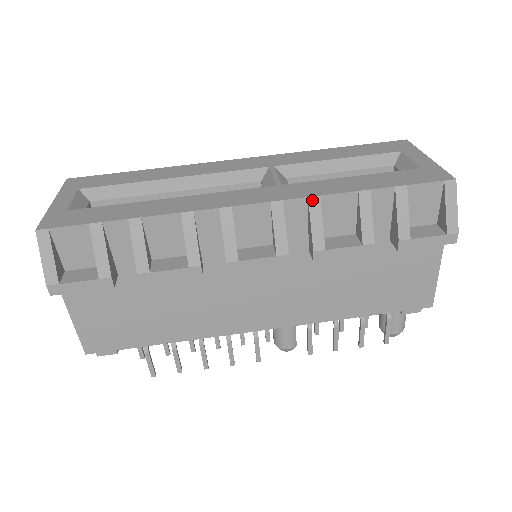
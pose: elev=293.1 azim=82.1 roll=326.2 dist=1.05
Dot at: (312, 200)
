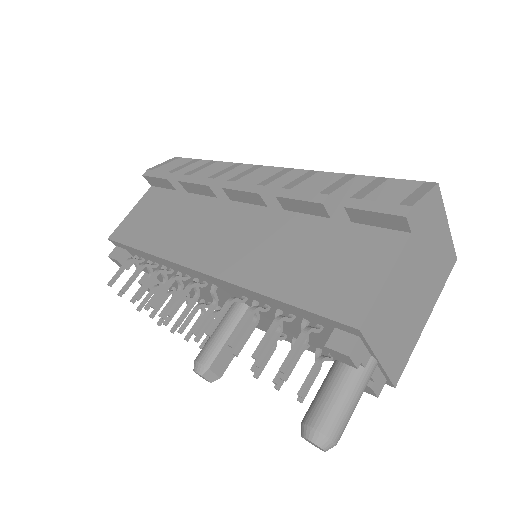
Dot at: (312, 172)
